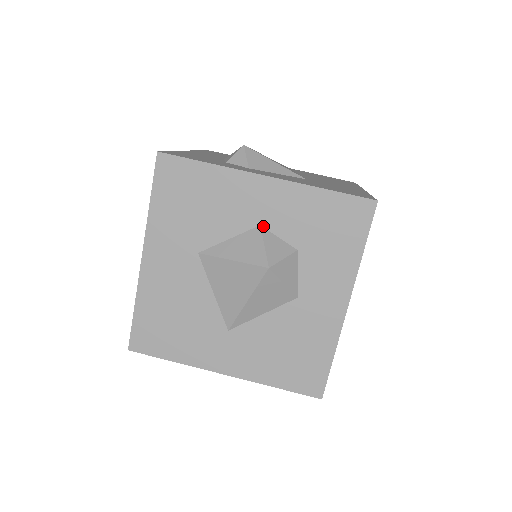
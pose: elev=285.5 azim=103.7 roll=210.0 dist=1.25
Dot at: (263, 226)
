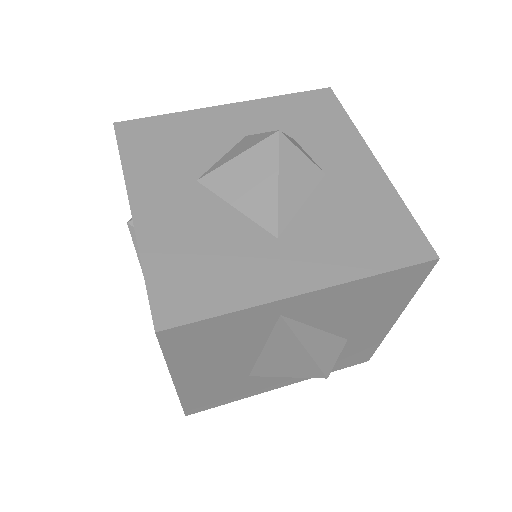
Dot at: (249, 136)
